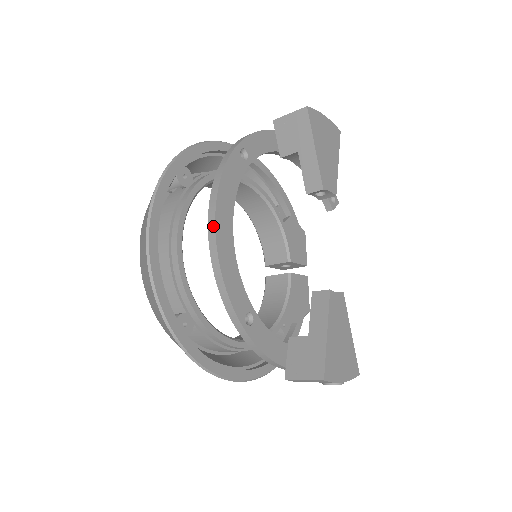
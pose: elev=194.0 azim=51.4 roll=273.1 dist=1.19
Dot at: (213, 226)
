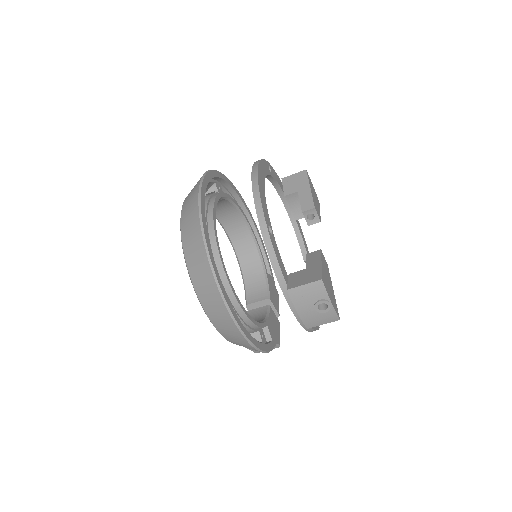
Dot at: (256, 171)
